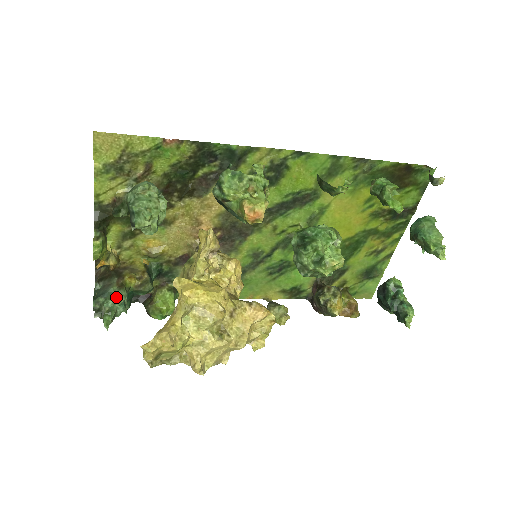
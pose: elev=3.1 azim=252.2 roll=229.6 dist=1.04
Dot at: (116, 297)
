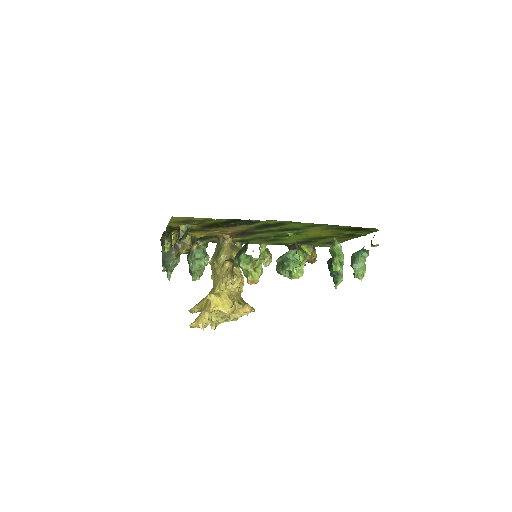
Dot at: (174, 264)
